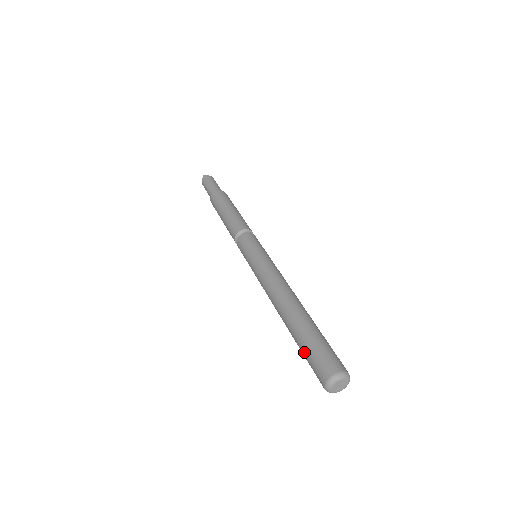
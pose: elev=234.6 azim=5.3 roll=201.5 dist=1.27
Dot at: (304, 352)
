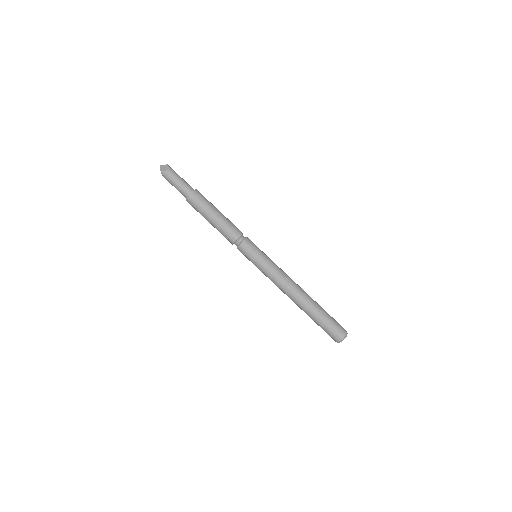
Dot at: occluded
